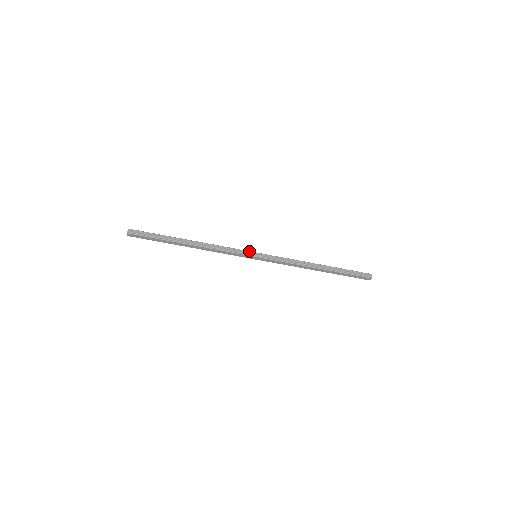
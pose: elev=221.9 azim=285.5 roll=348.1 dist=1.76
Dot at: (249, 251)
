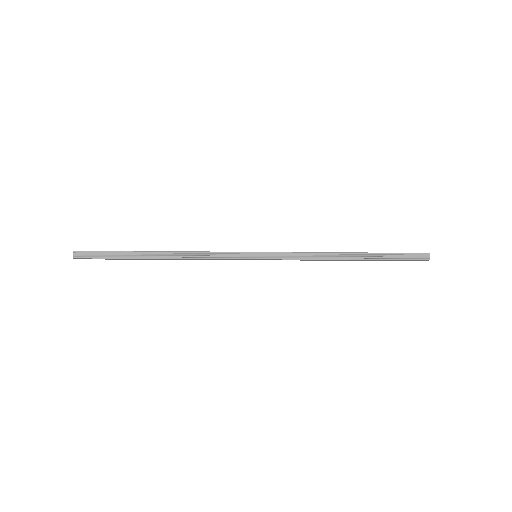
Dot at: (245, 252)
